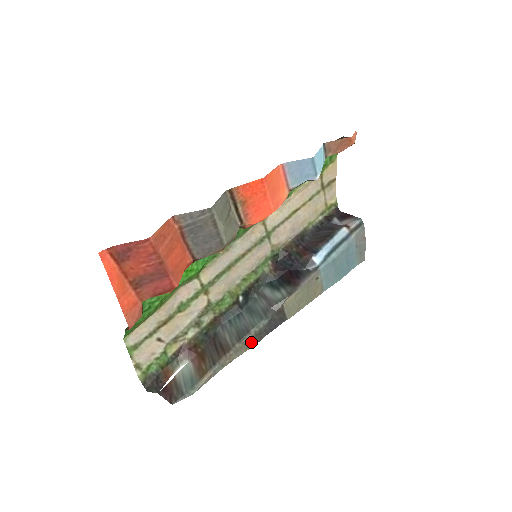
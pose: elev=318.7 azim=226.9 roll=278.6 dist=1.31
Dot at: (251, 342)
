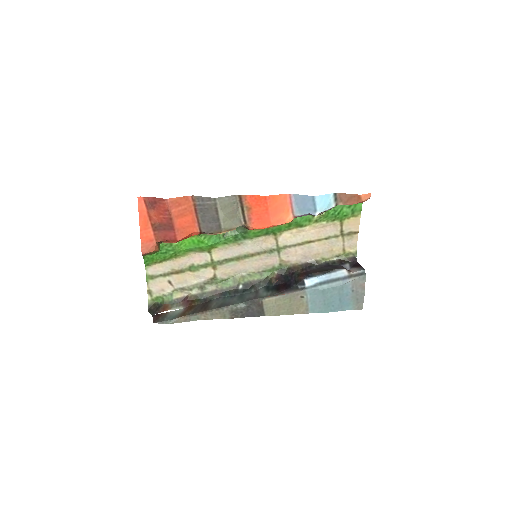
Dot at: (227, 314)
